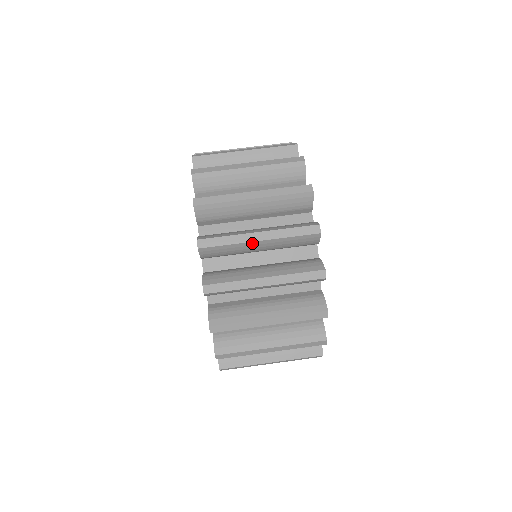
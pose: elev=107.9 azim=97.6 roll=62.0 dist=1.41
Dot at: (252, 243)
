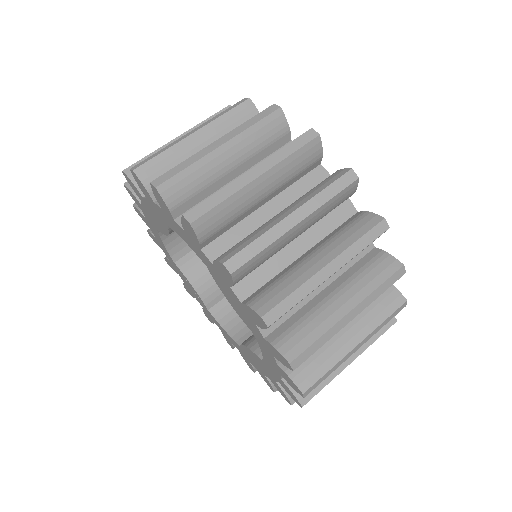
Dot at: (215, 153)
